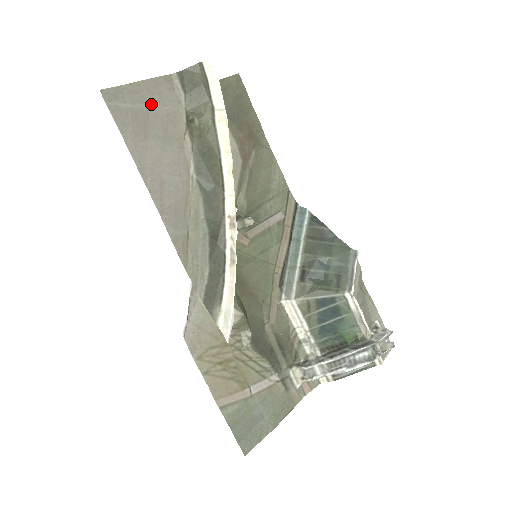
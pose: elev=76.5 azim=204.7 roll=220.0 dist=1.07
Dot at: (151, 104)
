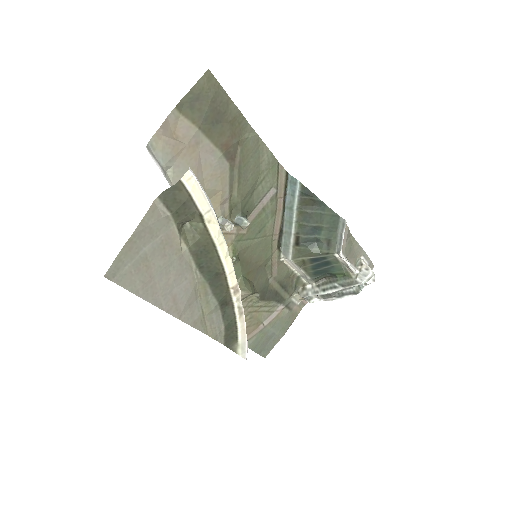
Dot at: (146, 246)
